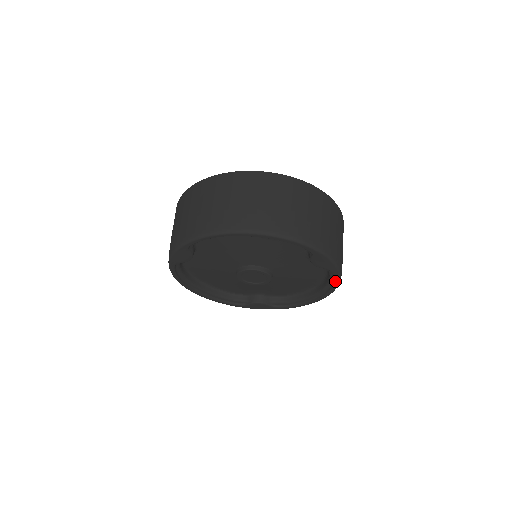
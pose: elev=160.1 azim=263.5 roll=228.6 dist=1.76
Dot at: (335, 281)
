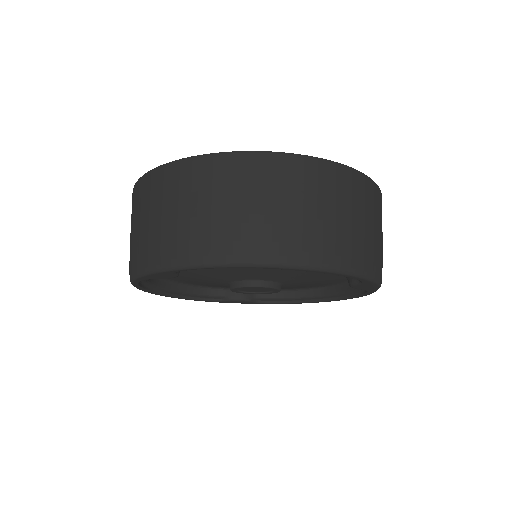
Dot at: (362, 295)
